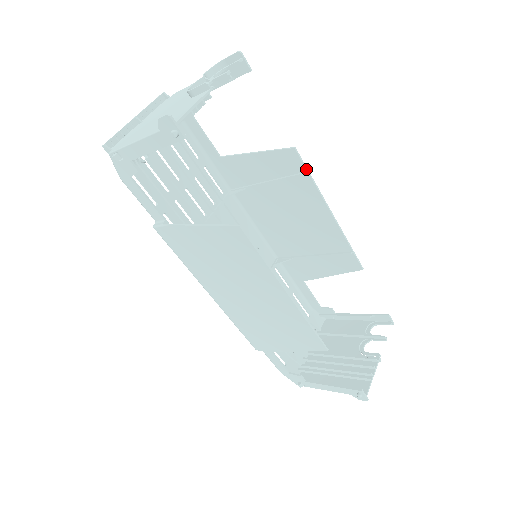
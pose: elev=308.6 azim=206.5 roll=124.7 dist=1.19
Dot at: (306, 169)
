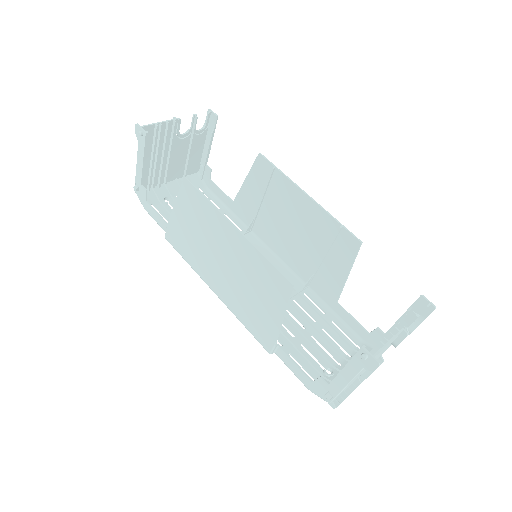
Dot at: (273, 165)
